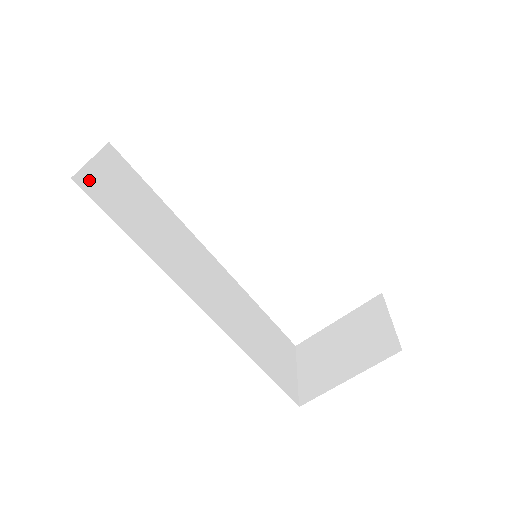
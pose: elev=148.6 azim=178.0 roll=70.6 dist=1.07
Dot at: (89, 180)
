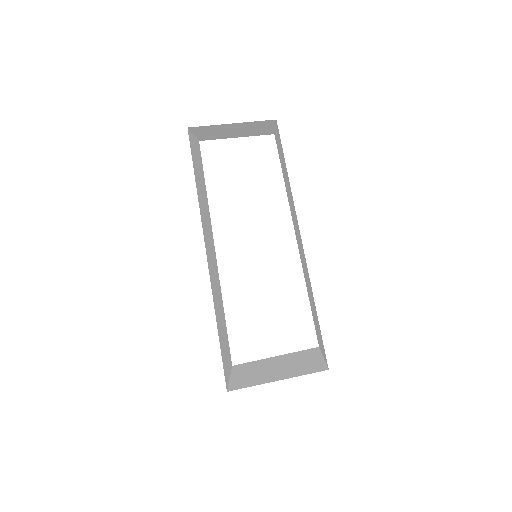
Dot at: (191, 139)
